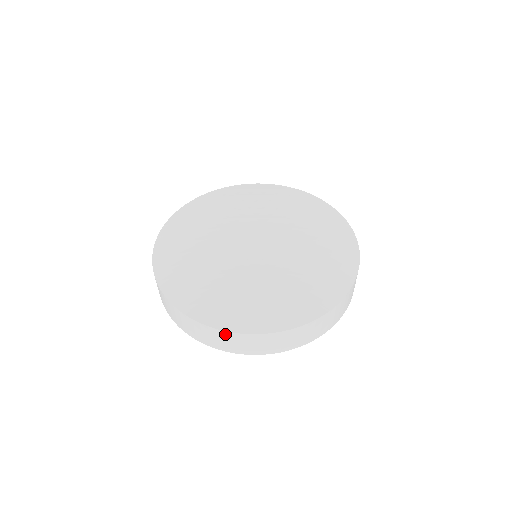
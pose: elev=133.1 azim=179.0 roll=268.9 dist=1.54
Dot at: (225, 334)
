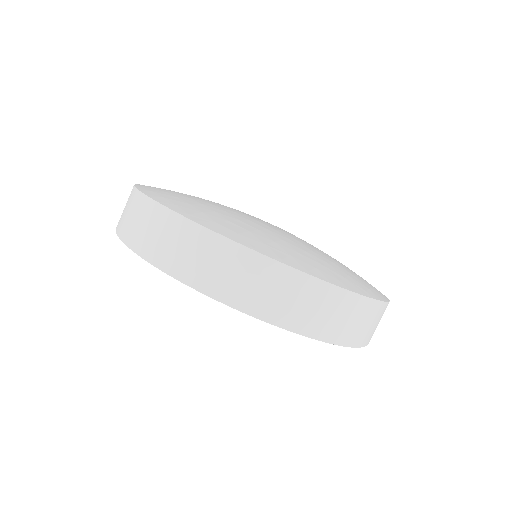
Dot at: (379, 308)
